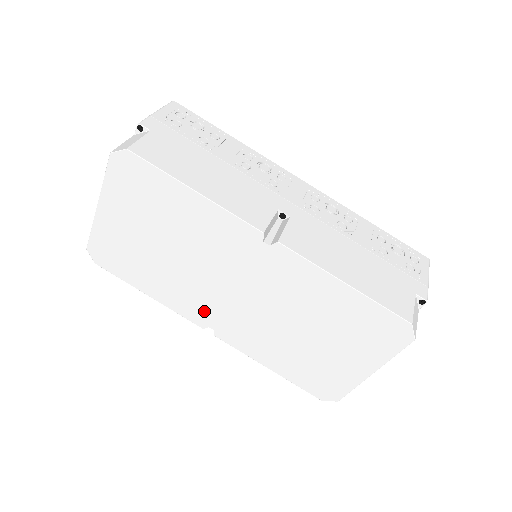
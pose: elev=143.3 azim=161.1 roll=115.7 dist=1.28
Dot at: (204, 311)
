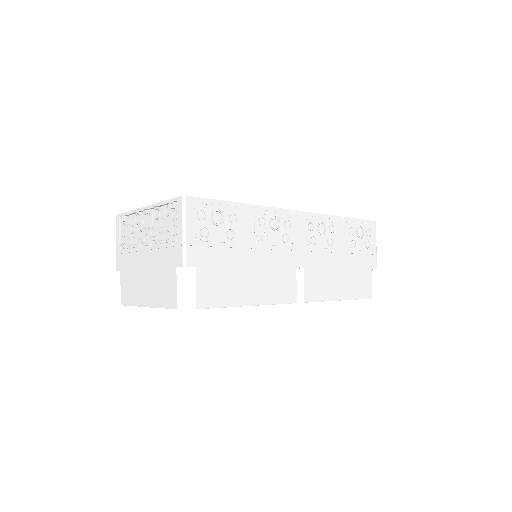
Dot at: occluded
